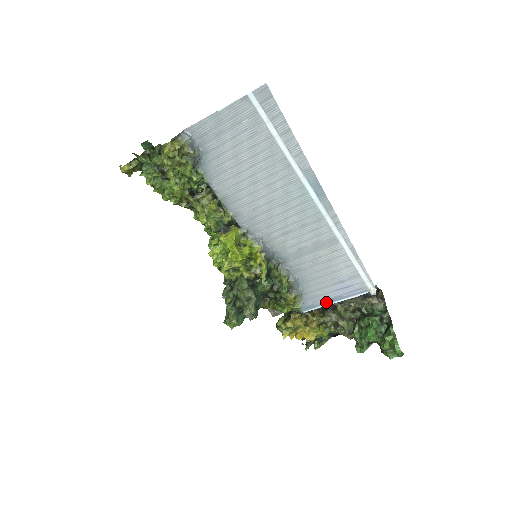
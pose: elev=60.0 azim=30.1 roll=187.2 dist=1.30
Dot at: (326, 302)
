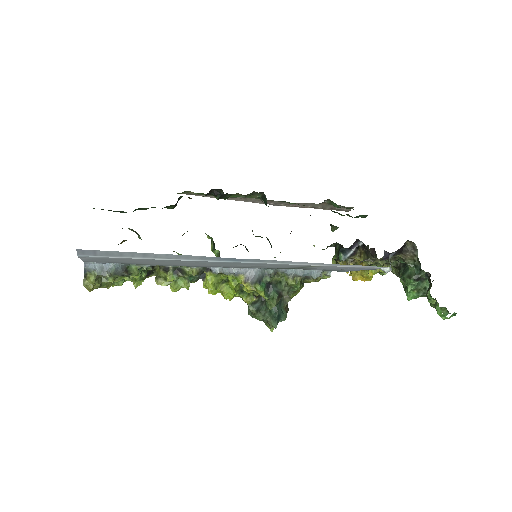
Dot at: (351, 270)
